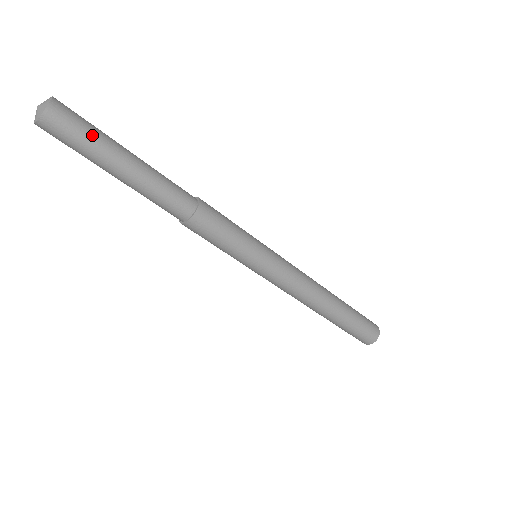
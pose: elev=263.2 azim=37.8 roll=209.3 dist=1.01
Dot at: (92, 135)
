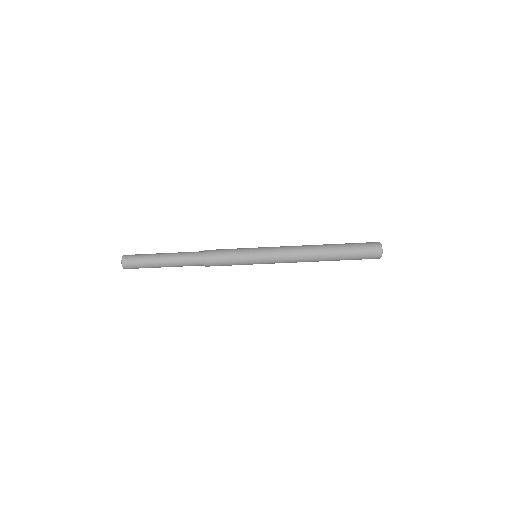
Dot at: (143, 257)
